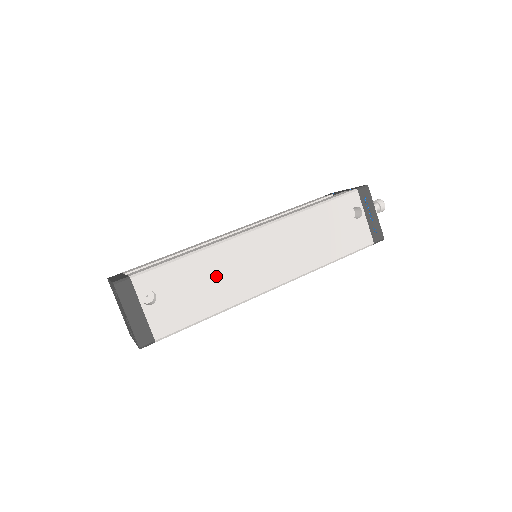
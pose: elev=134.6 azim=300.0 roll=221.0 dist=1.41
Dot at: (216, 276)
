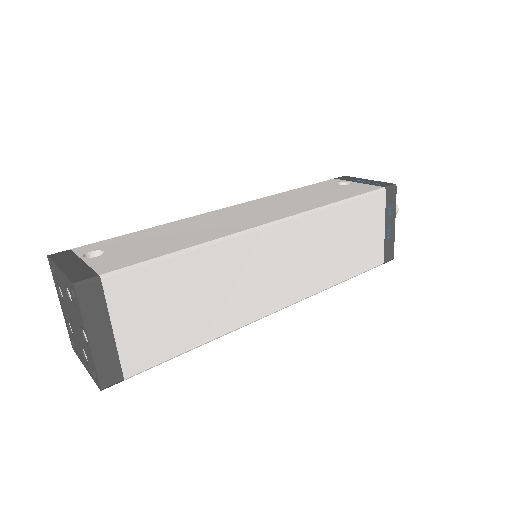
Dot at: (185, 231)
